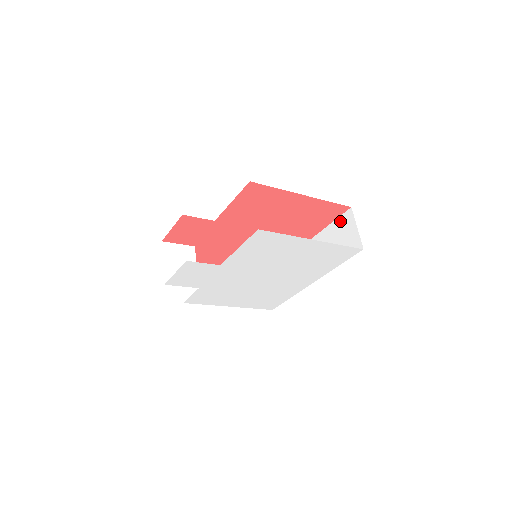
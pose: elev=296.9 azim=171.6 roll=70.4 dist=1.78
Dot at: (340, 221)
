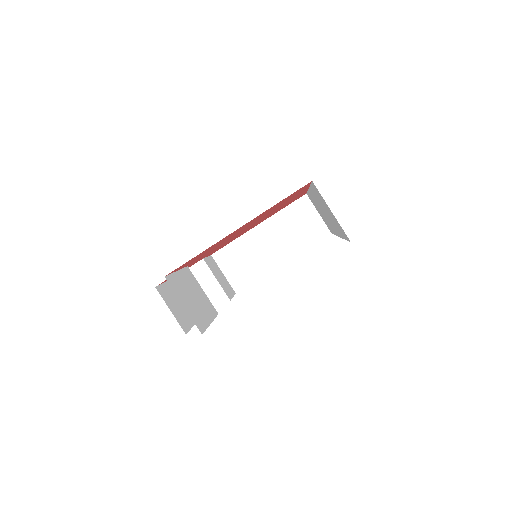
Dot at: (315, 190)
